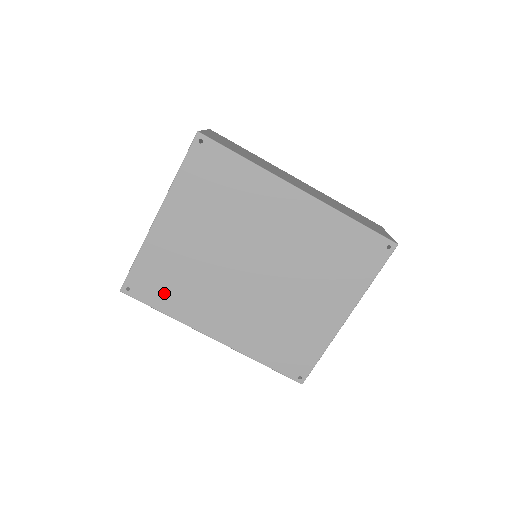
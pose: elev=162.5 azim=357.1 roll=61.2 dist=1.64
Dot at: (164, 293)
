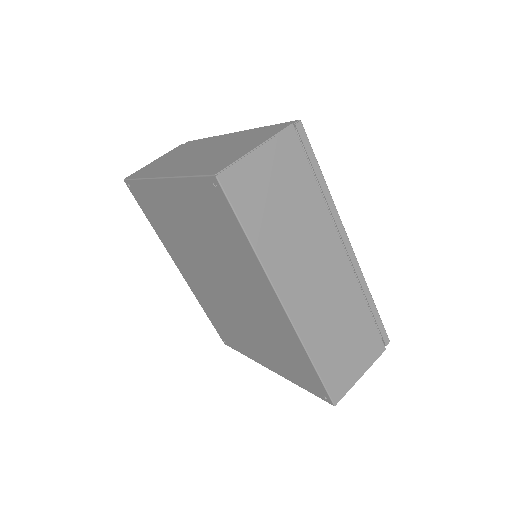
Dot at: (153, 217)
